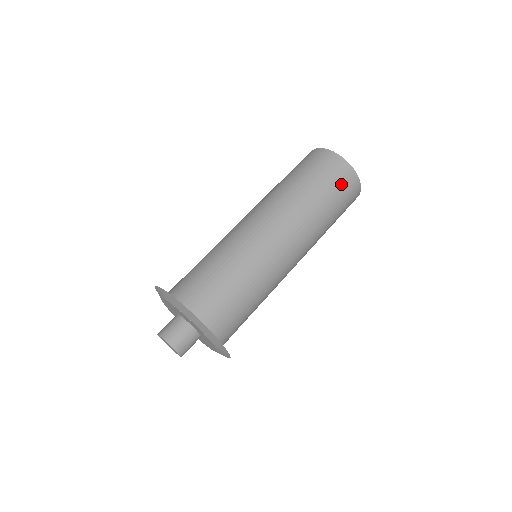
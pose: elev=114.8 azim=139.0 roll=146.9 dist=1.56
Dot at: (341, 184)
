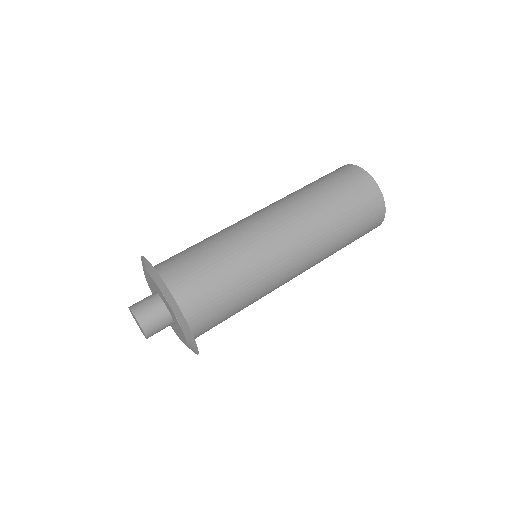
Dot at: (367, 214)
